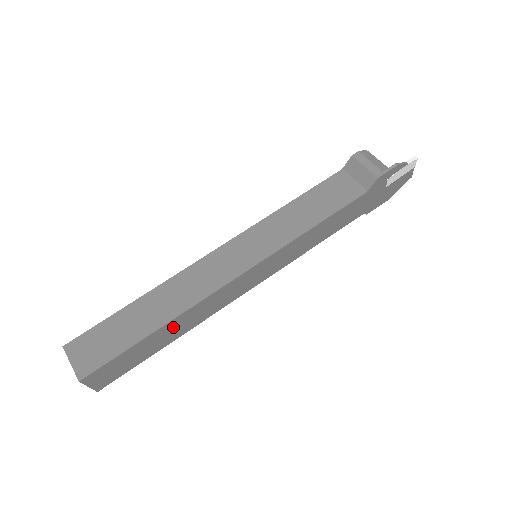
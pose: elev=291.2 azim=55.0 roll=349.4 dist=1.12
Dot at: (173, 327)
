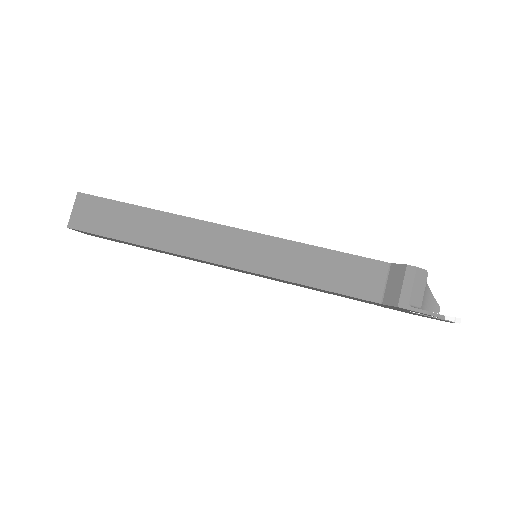
Dot at: (153, 249)
